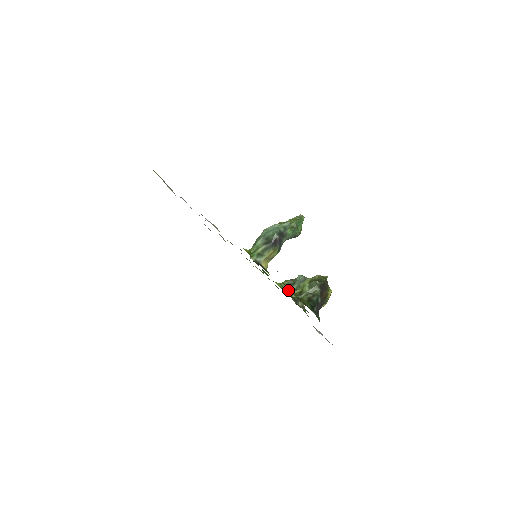
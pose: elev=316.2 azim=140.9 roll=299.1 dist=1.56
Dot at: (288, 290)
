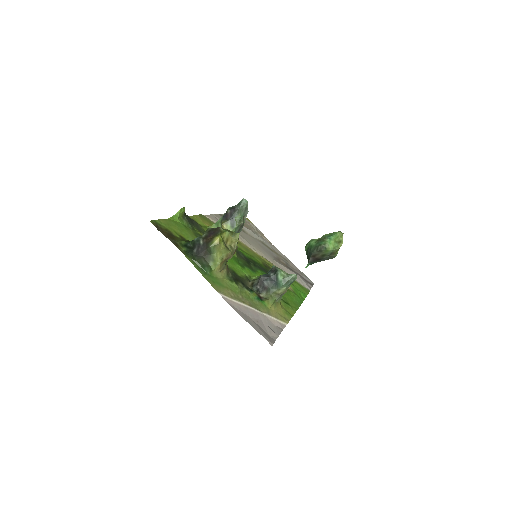
Dot at: (256, 279)
